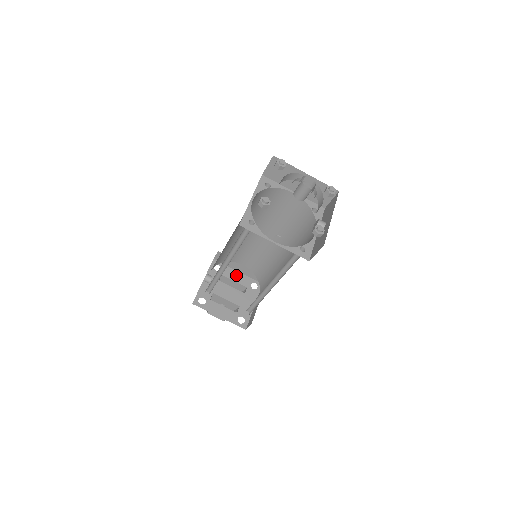
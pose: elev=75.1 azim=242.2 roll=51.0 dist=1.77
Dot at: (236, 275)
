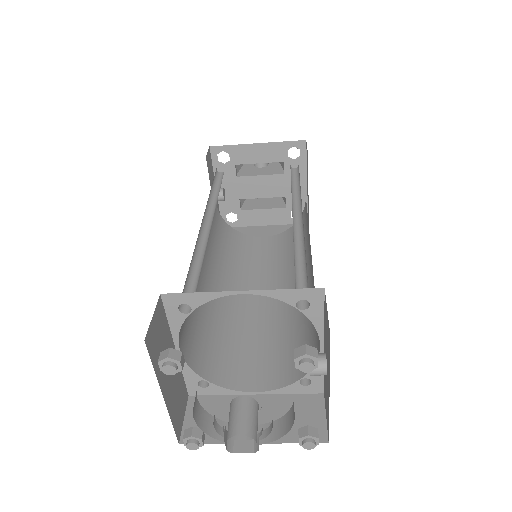
Dot at: (257, 152)
